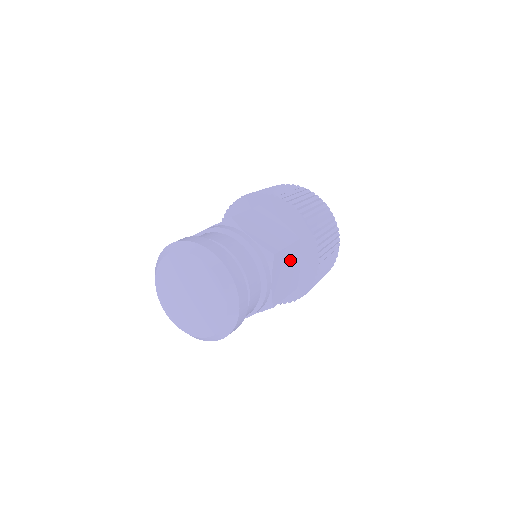
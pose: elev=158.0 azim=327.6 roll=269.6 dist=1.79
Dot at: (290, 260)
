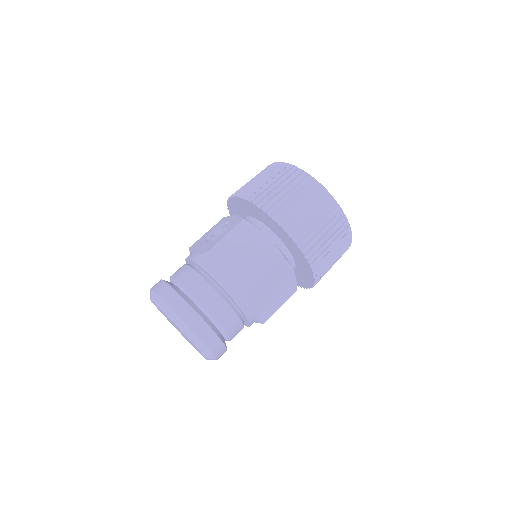
Dot at: occluded
